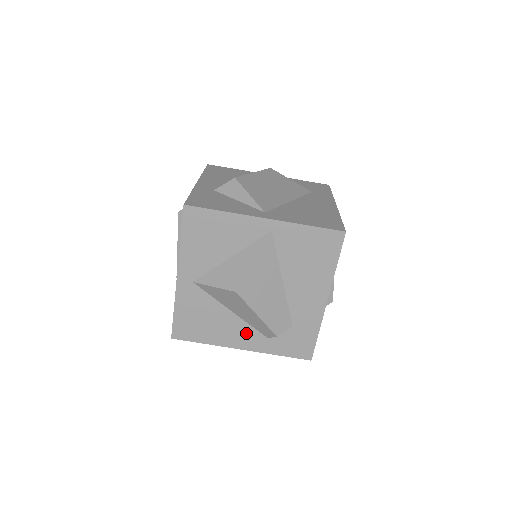
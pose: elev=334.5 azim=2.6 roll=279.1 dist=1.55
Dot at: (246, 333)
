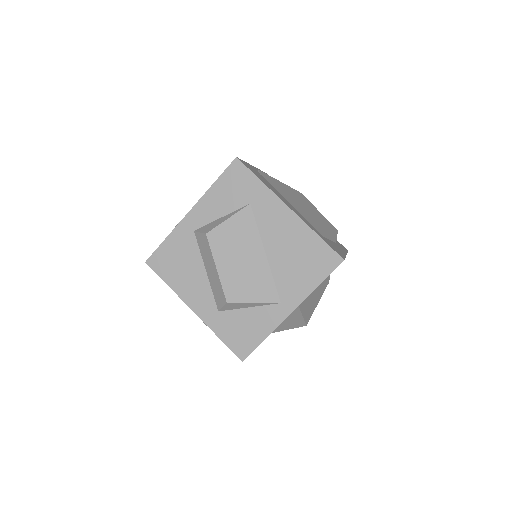
Dot at: occluded
